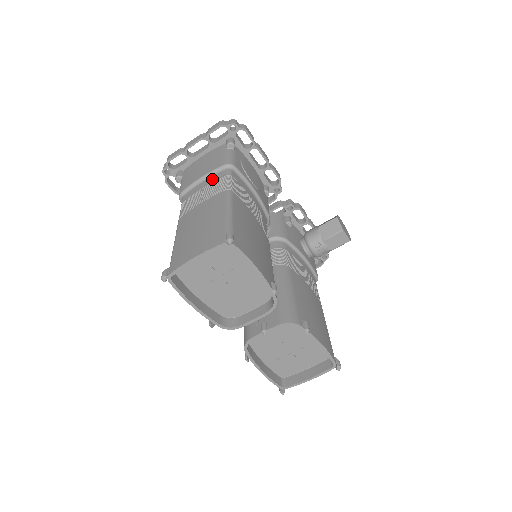
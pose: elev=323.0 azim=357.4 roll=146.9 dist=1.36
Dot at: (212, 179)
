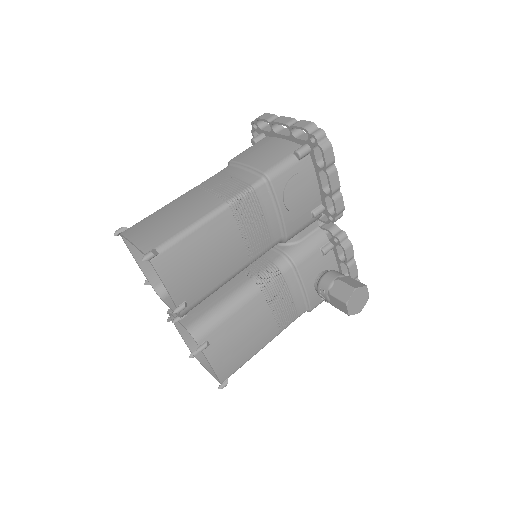
Dot at: (245, 176)
